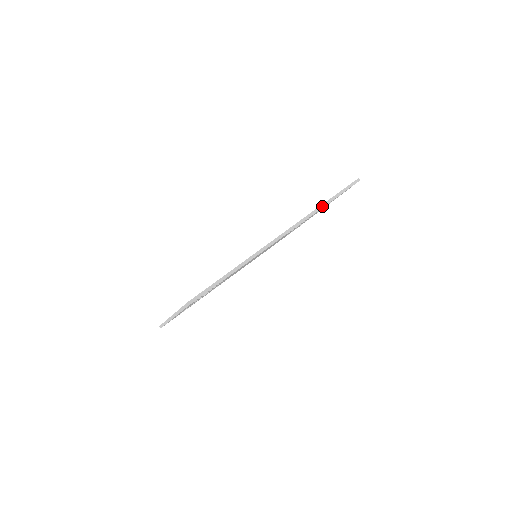
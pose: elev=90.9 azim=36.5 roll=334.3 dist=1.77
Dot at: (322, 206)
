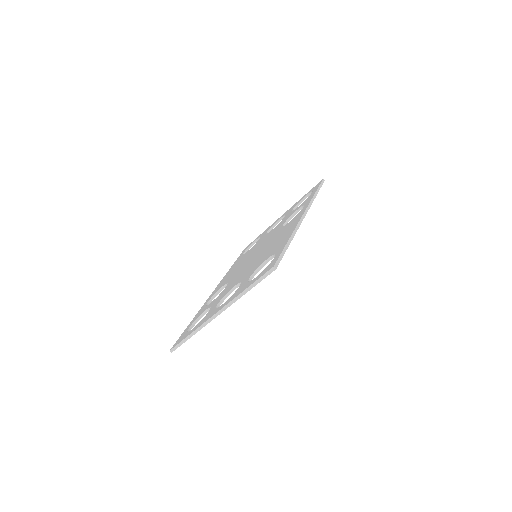
Dot at: (315, 196)
